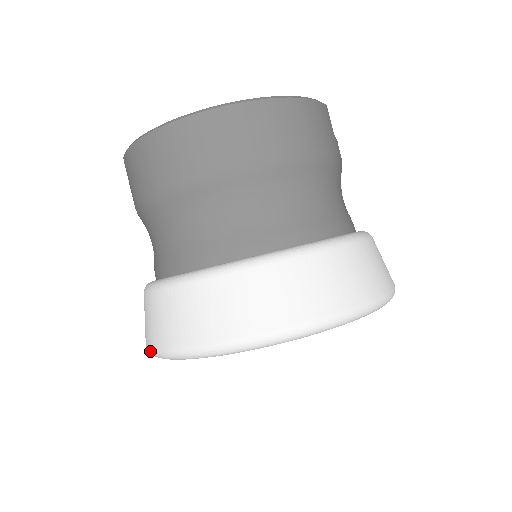
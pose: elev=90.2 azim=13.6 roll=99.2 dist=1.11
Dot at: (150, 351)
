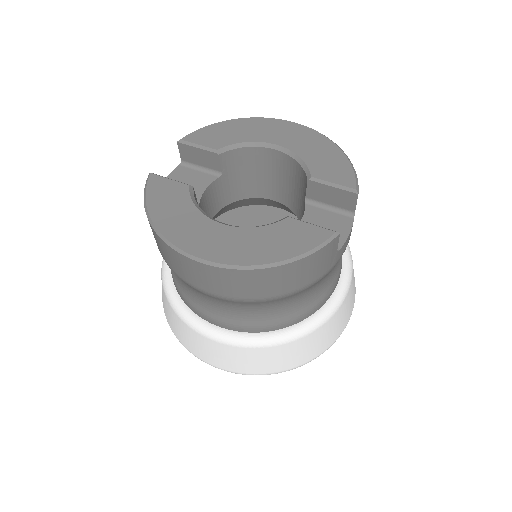
Dot at: occluded
